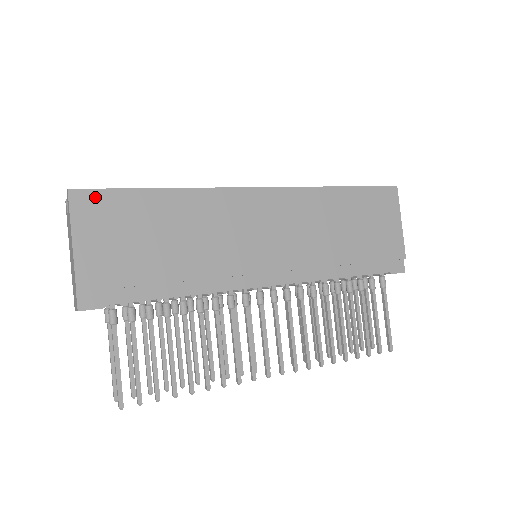
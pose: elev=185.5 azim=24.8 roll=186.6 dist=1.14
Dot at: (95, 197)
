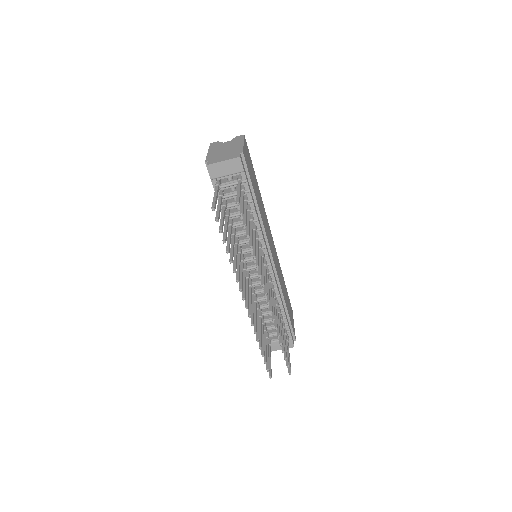
Dot at: (248, 149)
